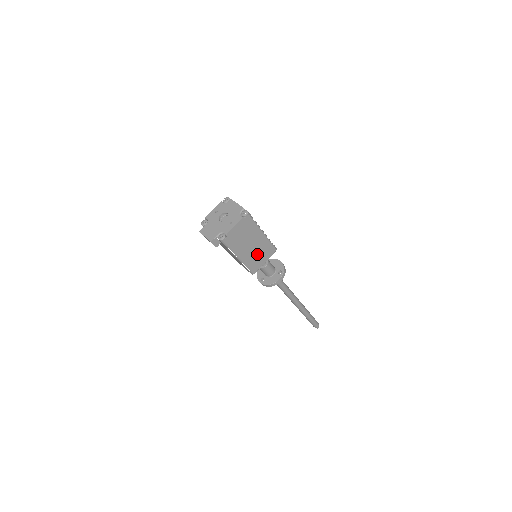
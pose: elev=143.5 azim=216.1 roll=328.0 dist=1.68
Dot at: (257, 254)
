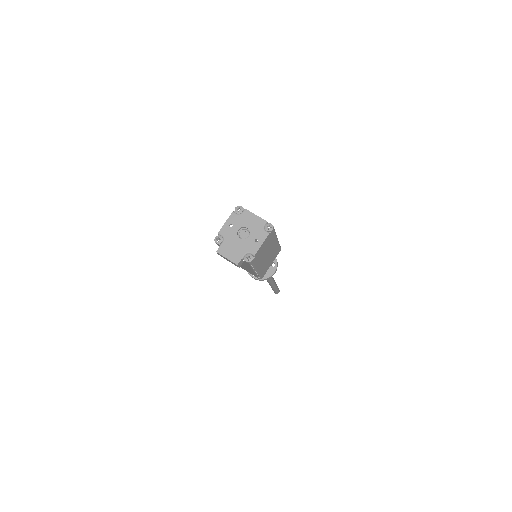
Dot at: (268, 260)
